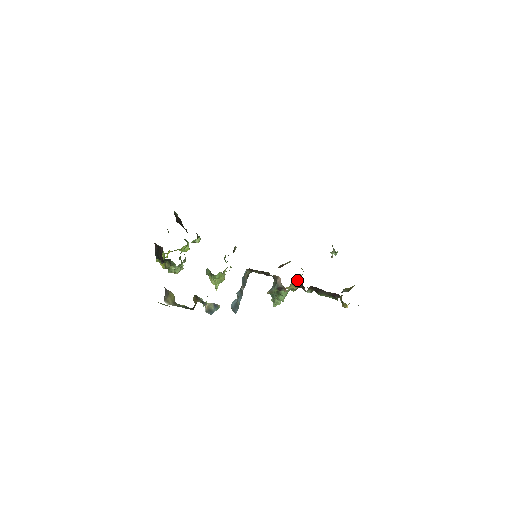
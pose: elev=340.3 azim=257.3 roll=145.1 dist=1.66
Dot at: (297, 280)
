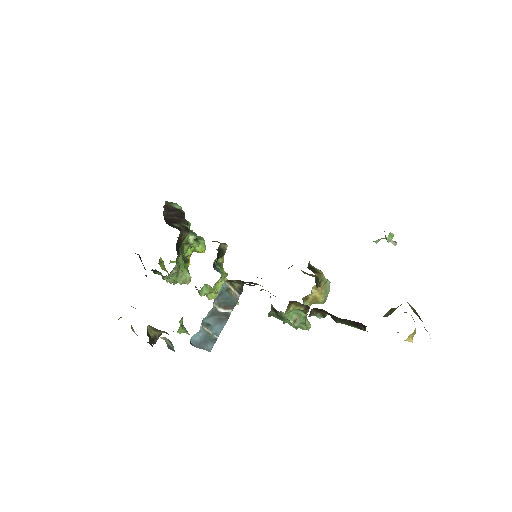
Dot at: (312, 293)
